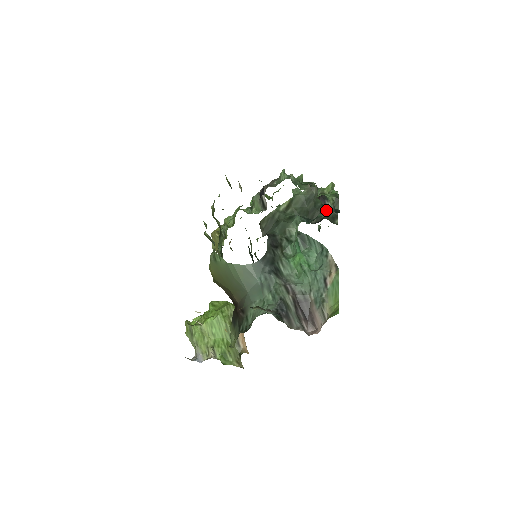
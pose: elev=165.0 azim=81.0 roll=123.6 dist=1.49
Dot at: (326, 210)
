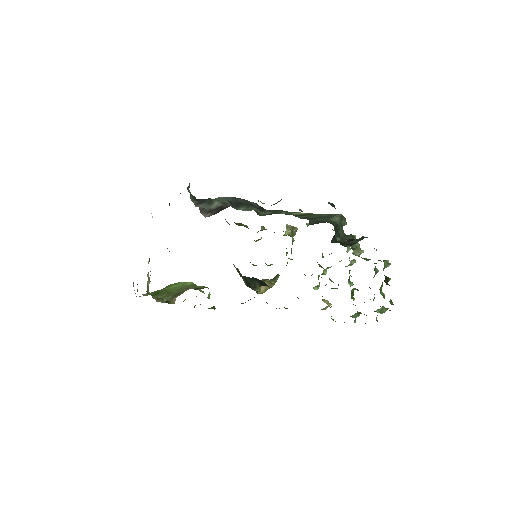
Dot at: occluded
